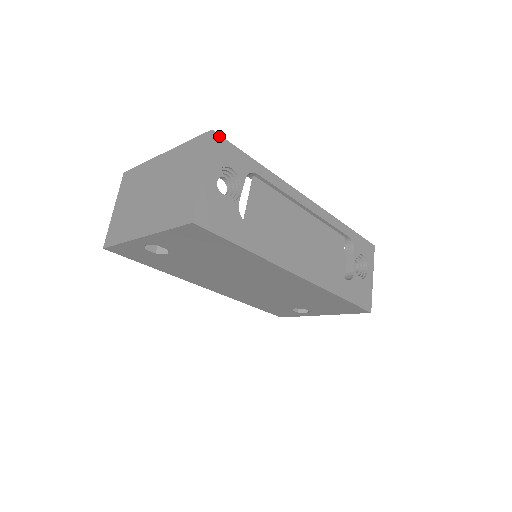
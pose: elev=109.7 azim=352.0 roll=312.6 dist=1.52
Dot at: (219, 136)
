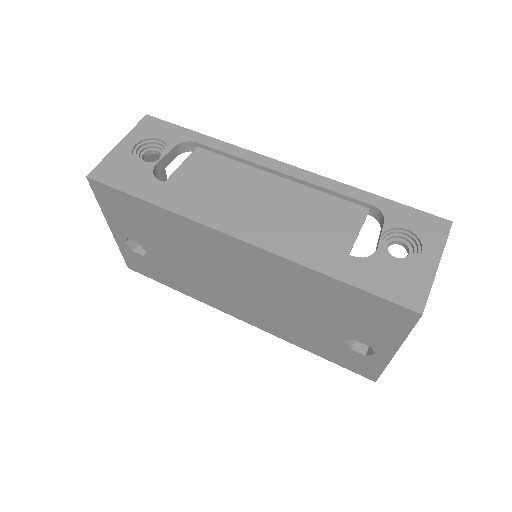
Dot at: (154, 118)
